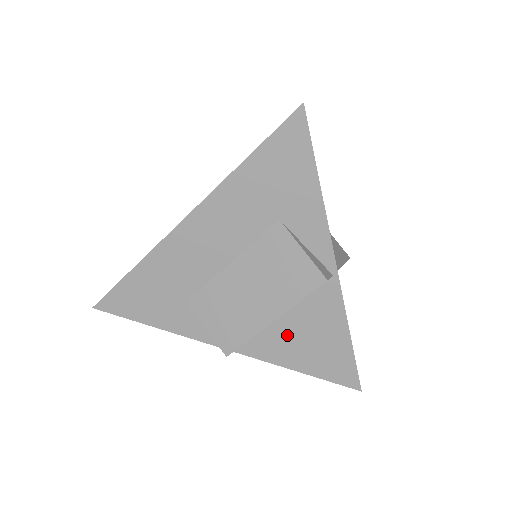
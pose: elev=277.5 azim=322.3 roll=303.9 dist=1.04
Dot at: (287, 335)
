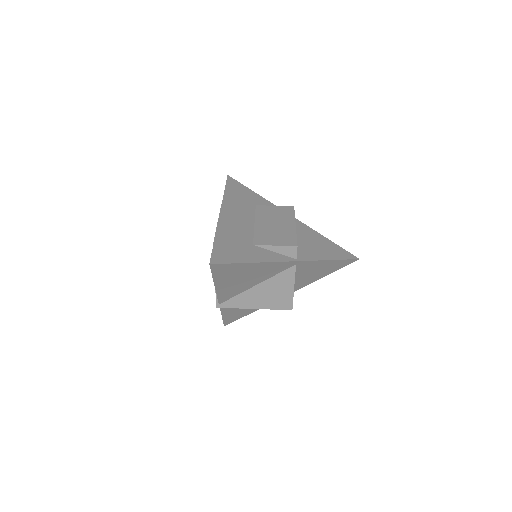
Dot at: (307, 245)
